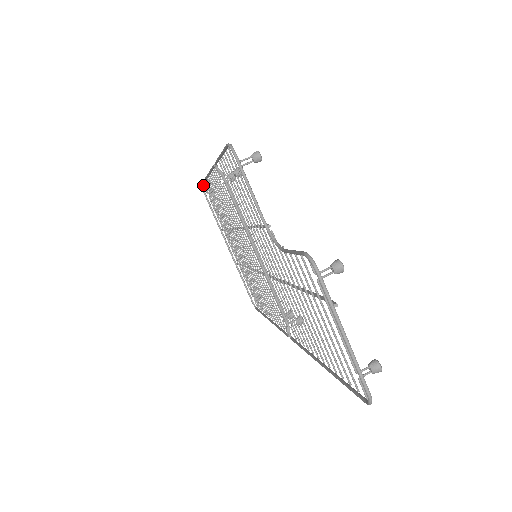
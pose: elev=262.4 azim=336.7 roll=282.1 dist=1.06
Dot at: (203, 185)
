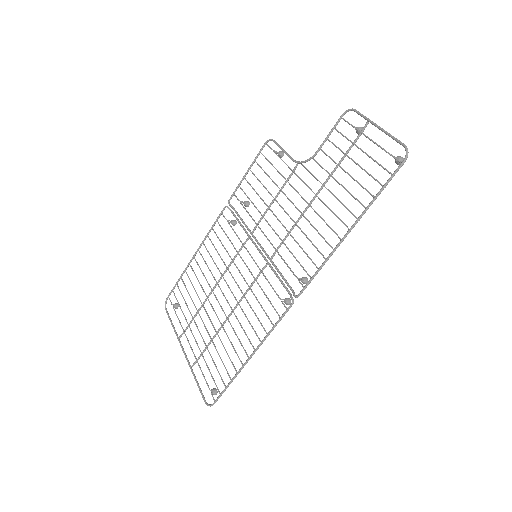
Dot at: (169, 298)
